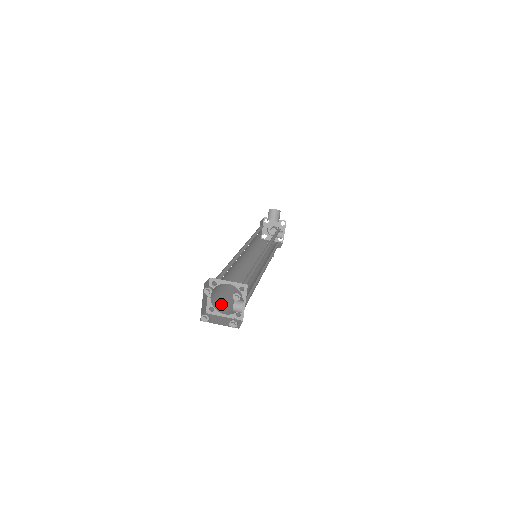
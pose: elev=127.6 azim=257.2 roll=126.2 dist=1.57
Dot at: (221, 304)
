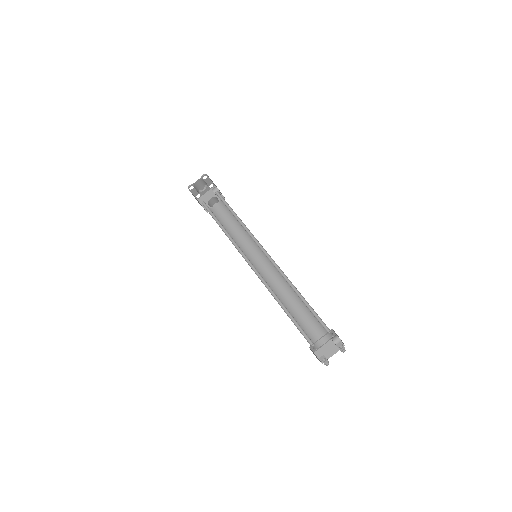
Dot at: (312, 337)
